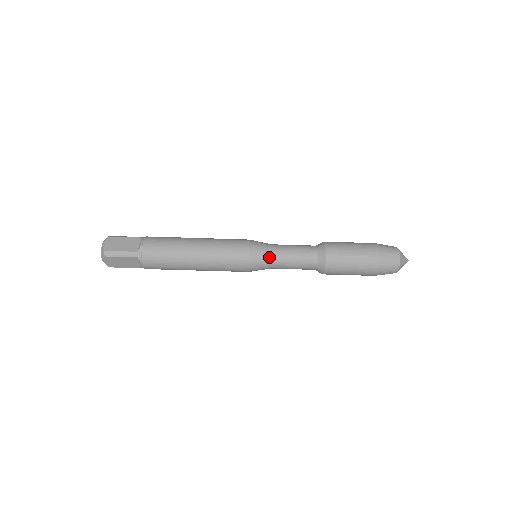
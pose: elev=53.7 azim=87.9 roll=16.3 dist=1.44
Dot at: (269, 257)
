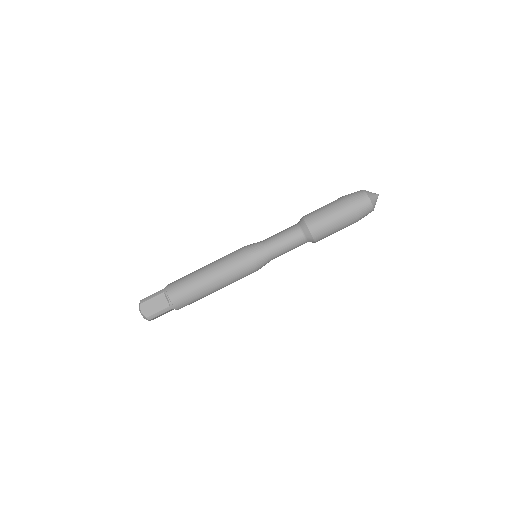
Dot at: (267, 257)
